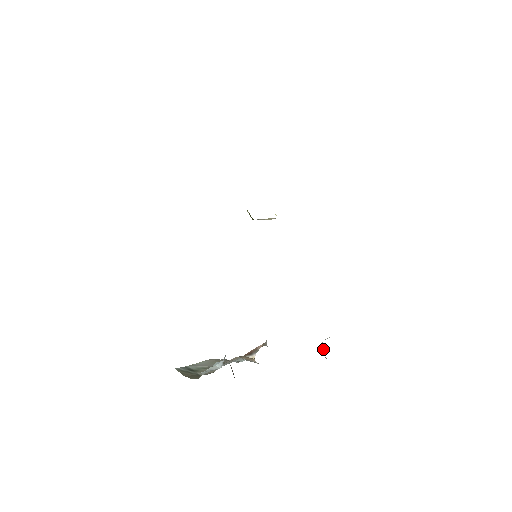
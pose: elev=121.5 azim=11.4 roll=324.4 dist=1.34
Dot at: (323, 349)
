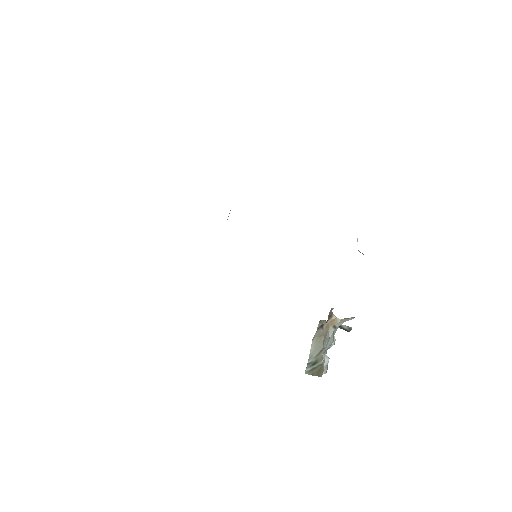
Dot at: occluded
